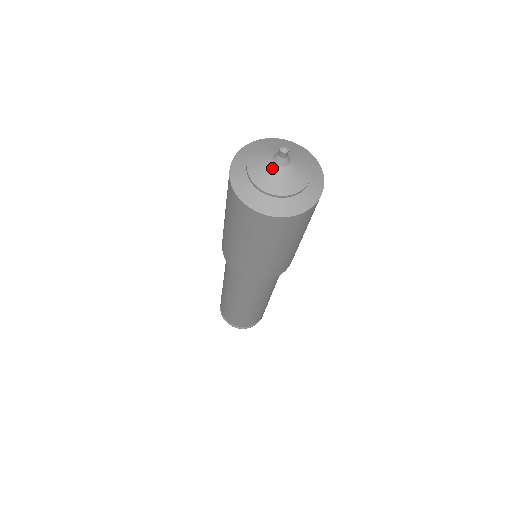
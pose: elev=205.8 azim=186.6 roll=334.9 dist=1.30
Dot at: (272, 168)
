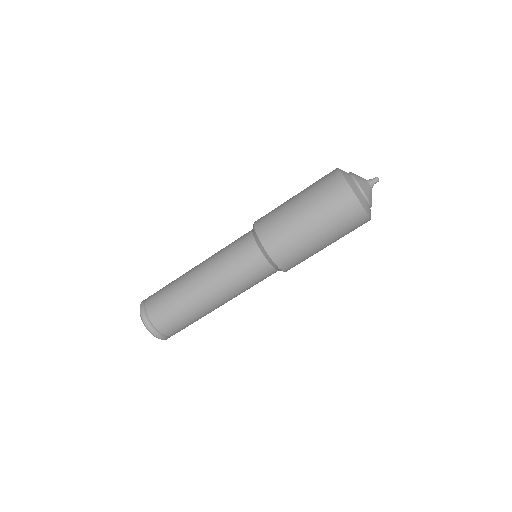
Dot at: (368, 184)
